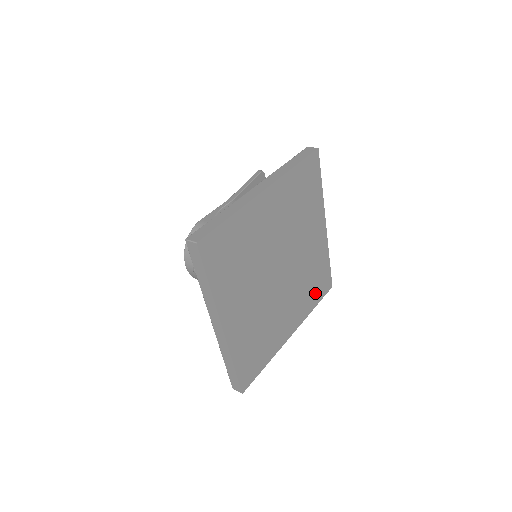
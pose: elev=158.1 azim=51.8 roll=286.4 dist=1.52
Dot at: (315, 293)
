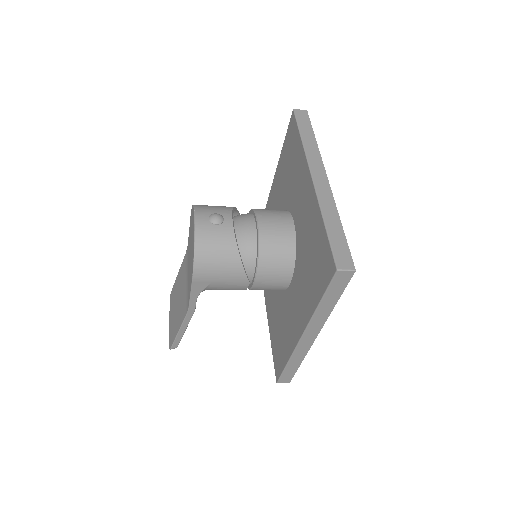
Dot at: occluded
